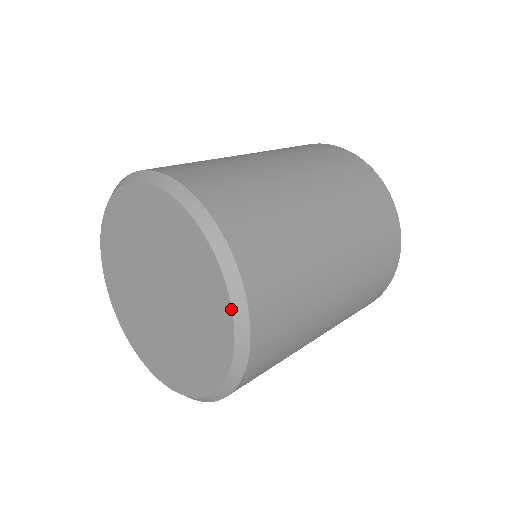
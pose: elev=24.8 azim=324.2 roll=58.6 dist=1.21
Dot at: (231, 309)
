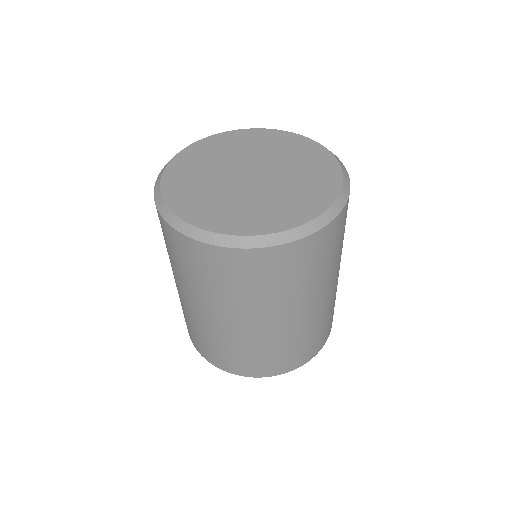
Dot at: (340, 192)
